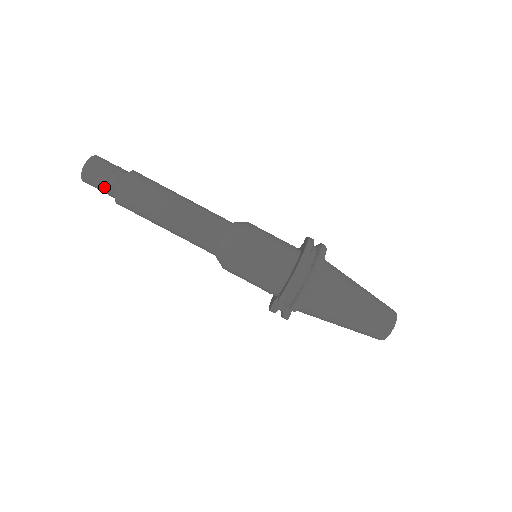
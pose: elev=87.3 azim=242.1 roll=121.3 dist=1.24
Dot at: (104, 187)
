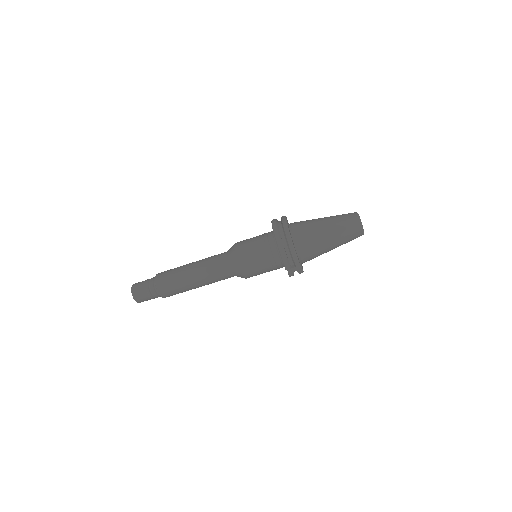
Dot at: (151, 296)
